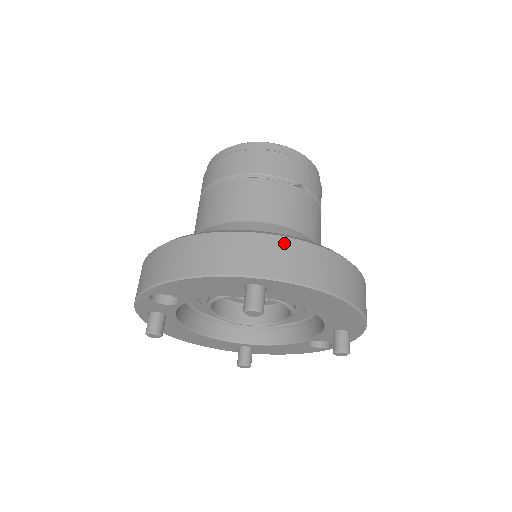
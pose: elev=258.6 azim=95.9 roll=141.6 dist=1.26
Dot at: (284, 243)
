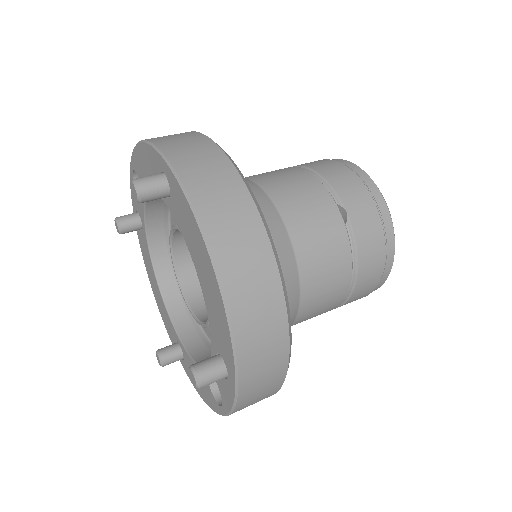
Dot at: (222, 162)
